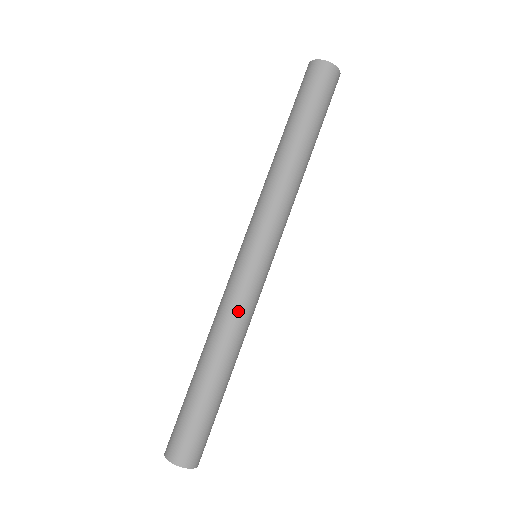
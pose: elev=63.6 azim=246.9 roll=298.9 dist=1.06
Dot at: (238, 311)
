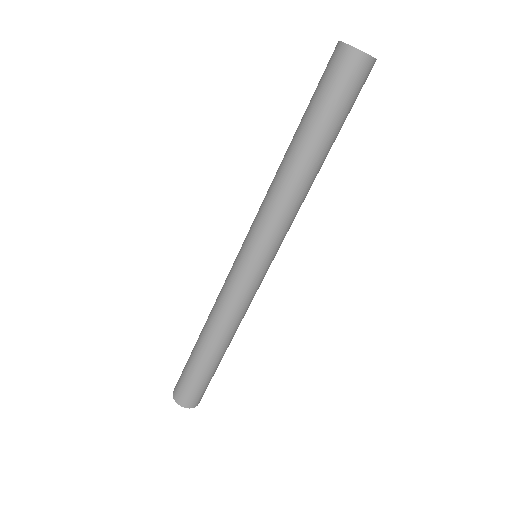
Dot at: (238, 309)
